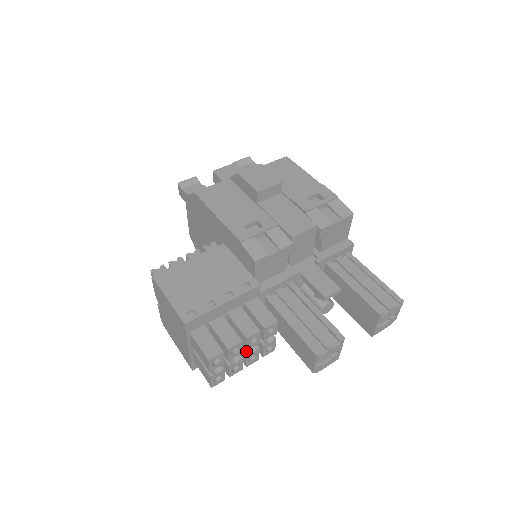
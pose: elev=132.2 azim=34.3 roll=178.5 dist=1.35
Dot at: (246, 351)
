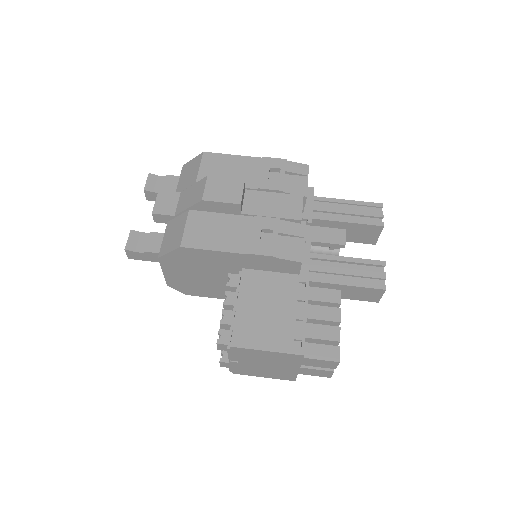
Dot at: occluded
